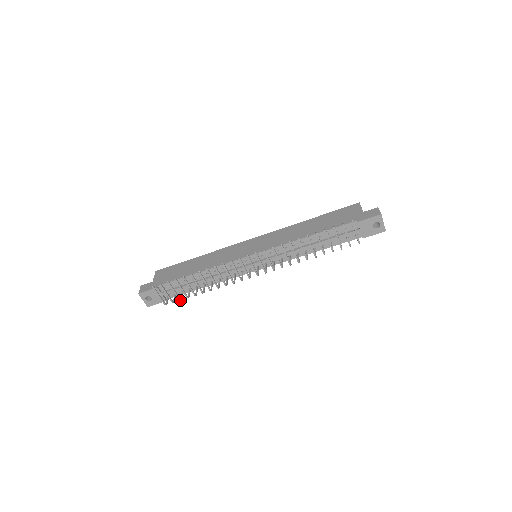
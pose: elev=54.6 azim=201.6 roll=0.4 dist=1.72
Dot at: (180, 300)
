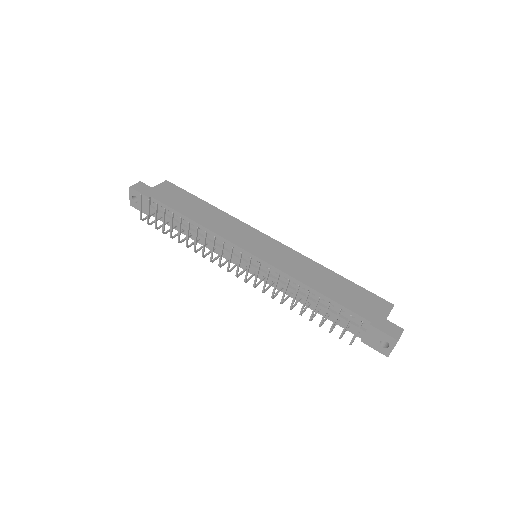
Dot at: (156, 228)
